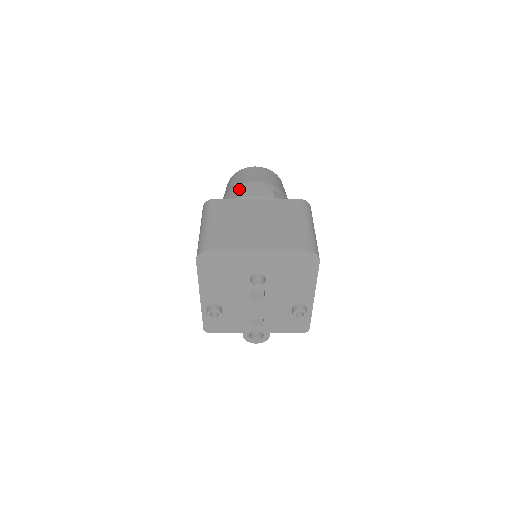
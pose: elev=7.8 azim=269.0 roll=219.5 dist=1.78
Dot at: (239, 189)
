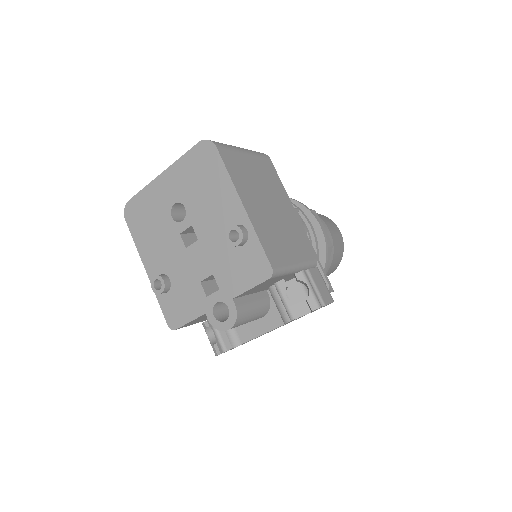
Dot at: occluded
